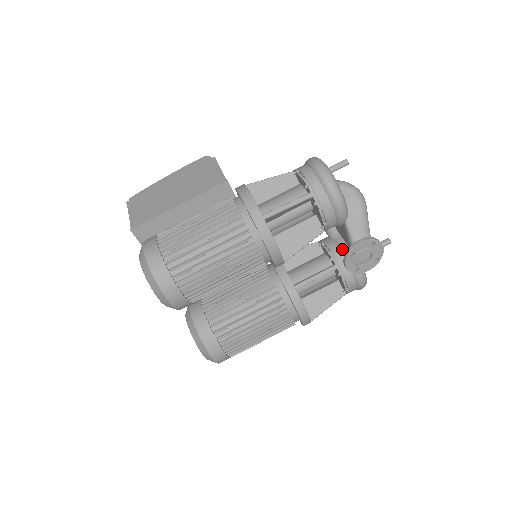
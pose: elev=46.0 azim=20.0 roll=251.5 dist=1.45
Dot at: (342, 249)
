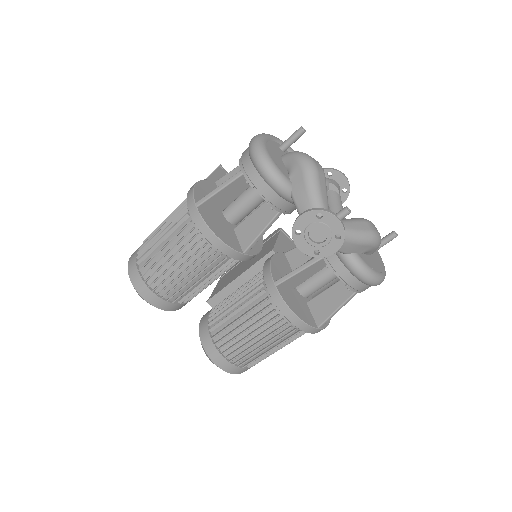
Dot at: occluded
